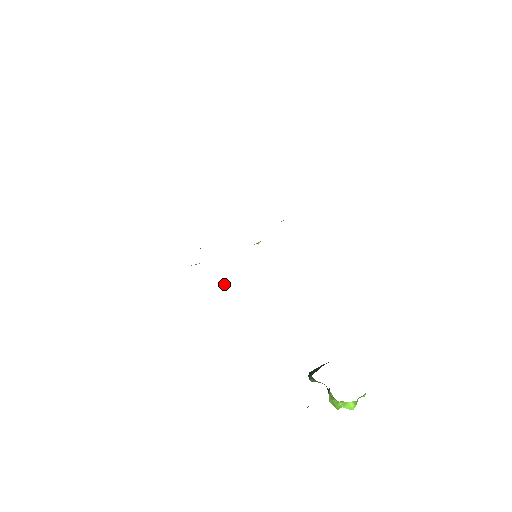
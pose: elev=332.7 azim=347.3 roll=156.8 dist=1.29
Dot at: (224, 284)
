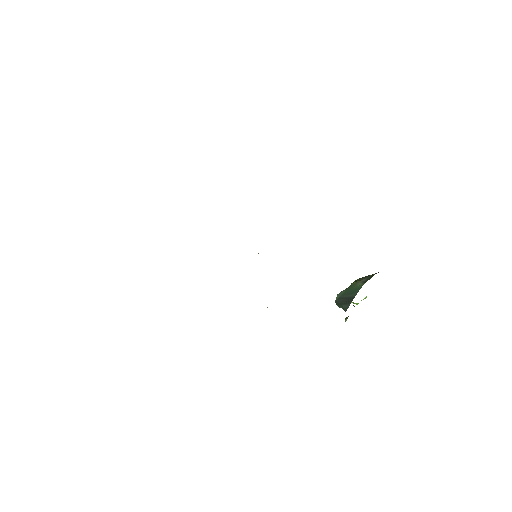
Dot at: (267, 307)
